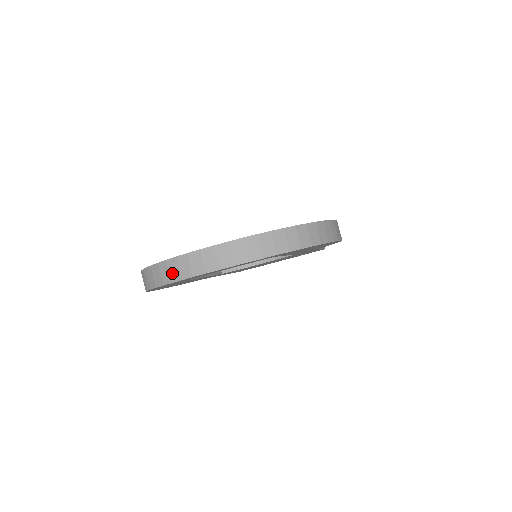
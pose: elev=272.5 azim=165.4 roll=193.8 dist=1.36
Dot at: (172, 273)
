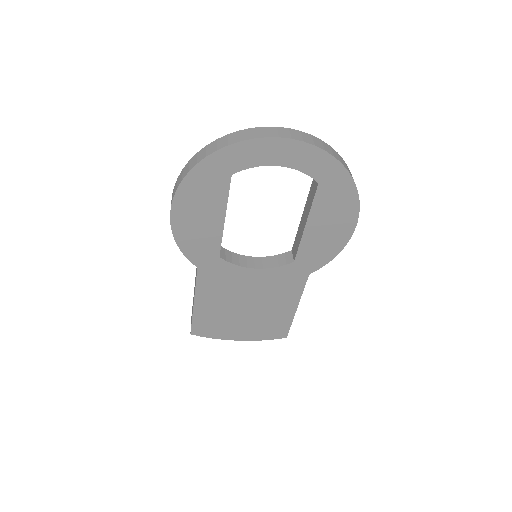
Dot at: (243, 136)
